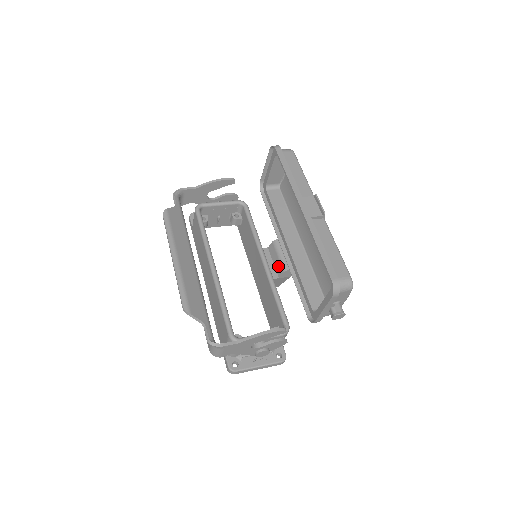
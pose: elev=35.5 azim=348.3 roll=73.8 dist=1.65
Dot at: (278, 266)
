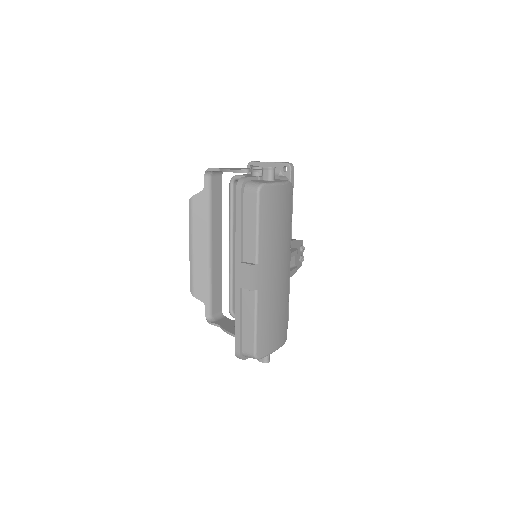
Dot at: occluded
